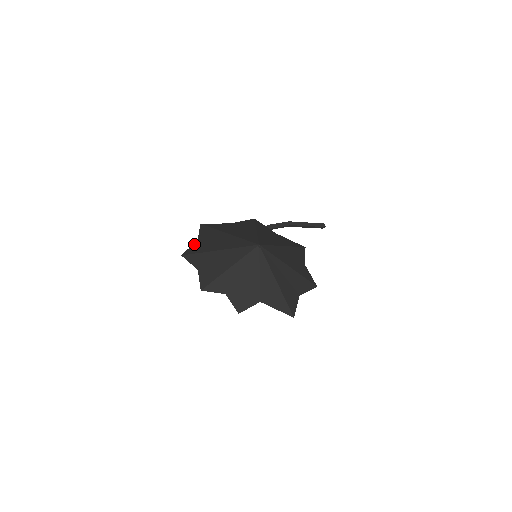
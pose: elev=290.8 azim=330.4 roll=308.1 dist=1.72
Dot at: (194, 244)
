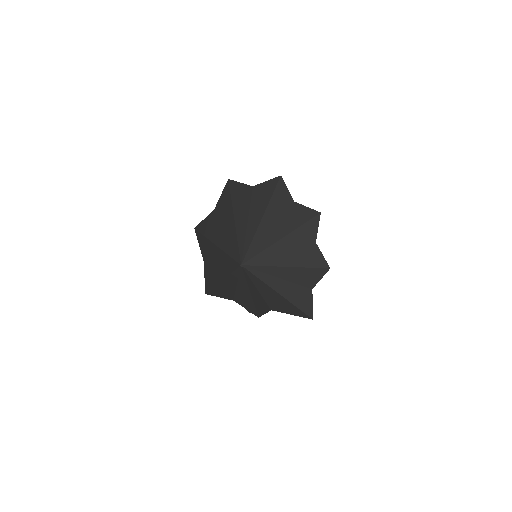
Dot at: (209, 216)
